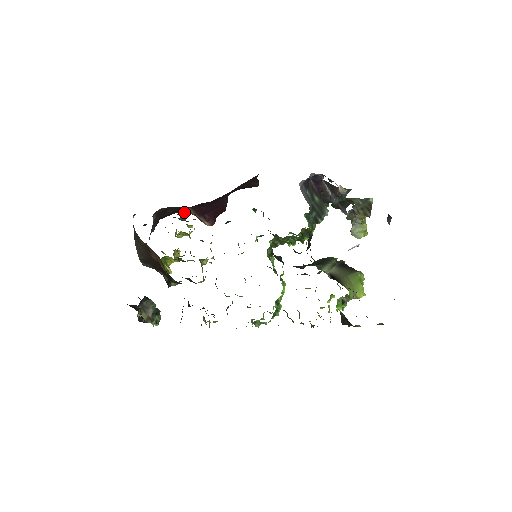
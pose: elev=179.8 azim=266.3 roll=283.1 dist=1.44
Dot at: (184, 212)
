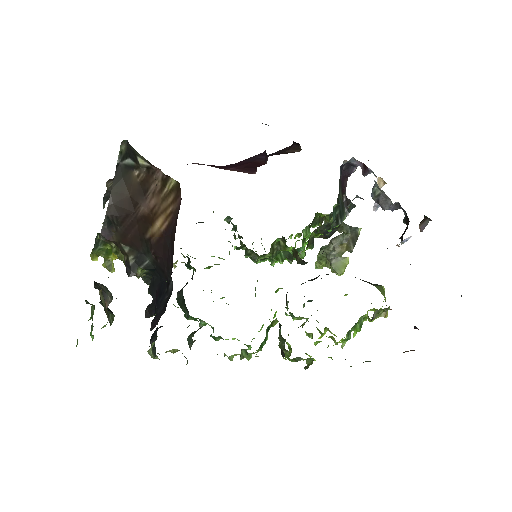
Dot at: occluded
